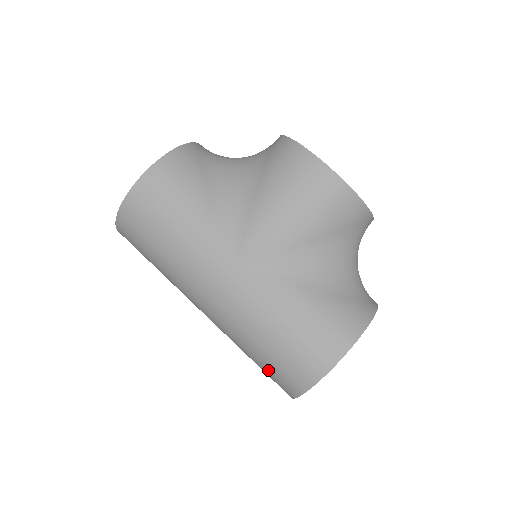
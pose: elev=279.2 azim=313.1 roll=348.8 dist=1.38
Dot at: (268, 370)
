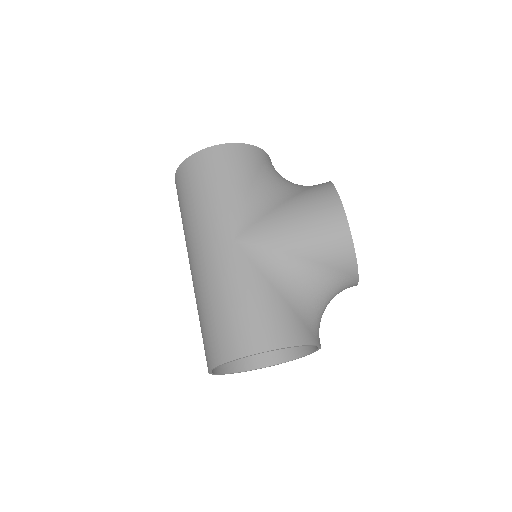
Dot at: (206, 334)
